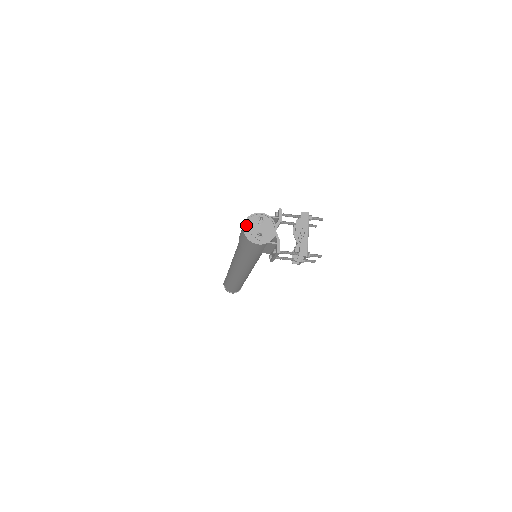
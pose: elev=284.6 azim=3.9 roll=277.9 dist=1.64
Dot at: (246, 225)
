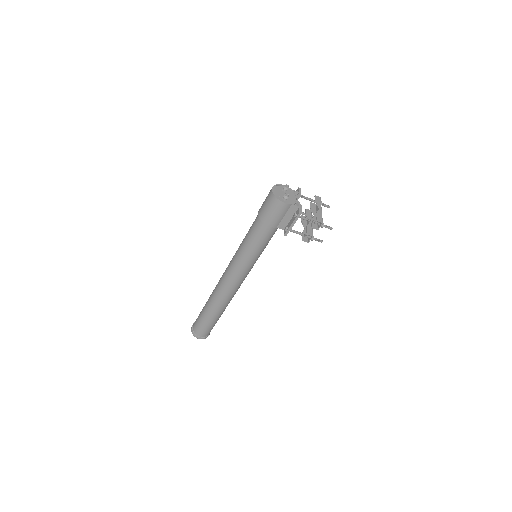
Dot at: (274, 189)
